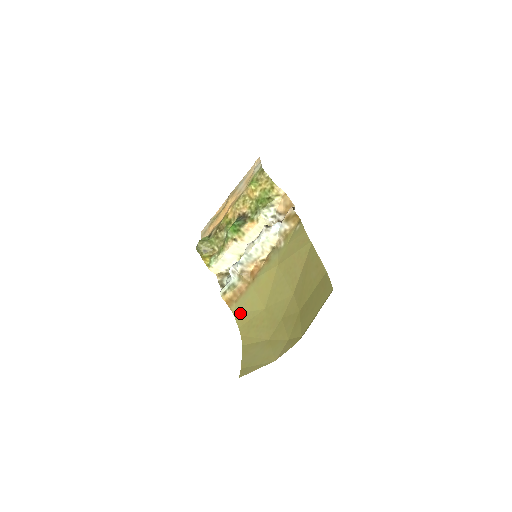
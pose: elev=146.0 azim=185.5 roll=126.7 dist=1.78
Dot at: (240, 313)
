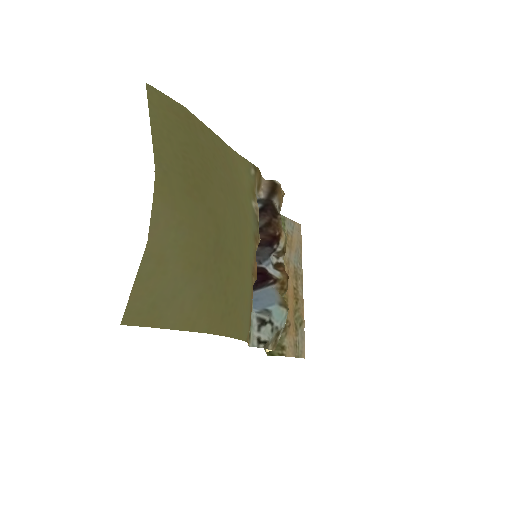
Dot at: (244, 326)
